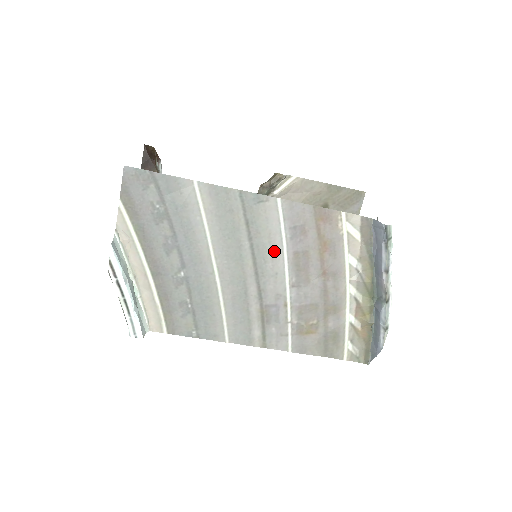
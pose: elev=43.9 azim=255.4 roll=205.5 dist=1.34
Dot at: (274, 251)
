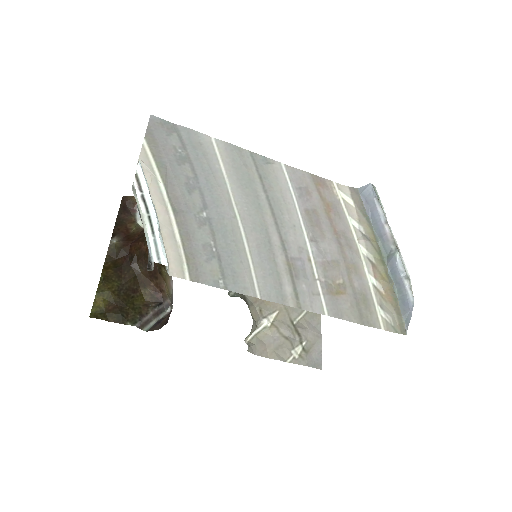
Dot at: (288, 205)
